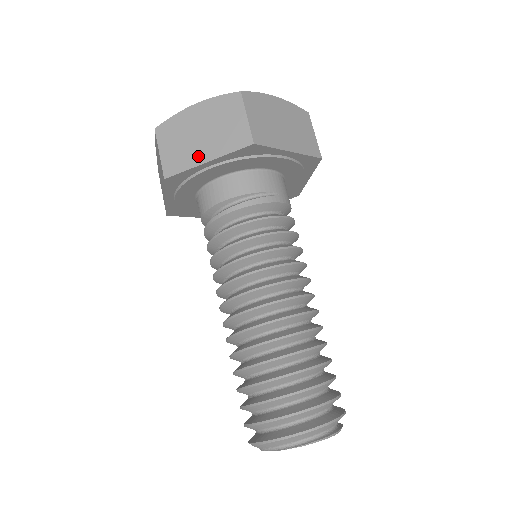
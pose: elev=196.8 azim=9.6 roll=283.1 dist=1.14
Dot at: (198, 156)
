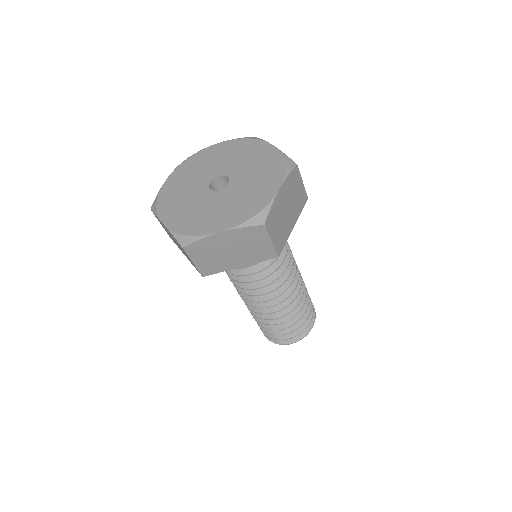
Dot at: (231, 264)
